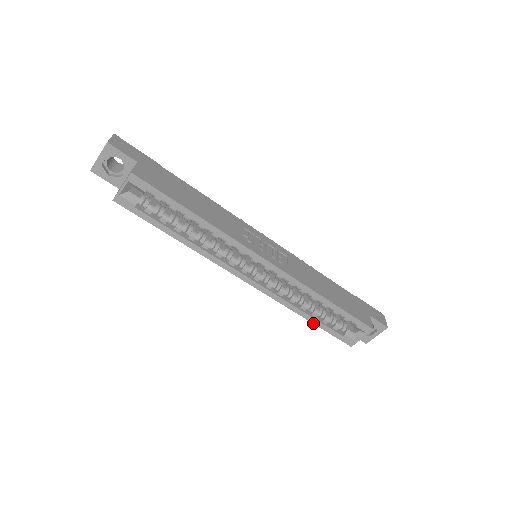
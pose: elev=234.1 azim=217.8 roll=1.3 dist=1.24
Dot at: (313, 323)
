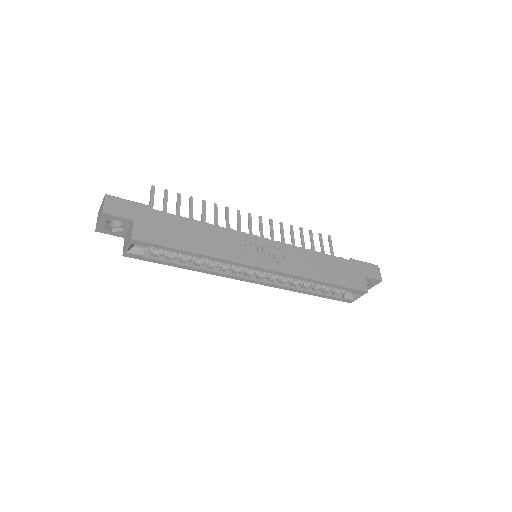
Dot at: occluded
